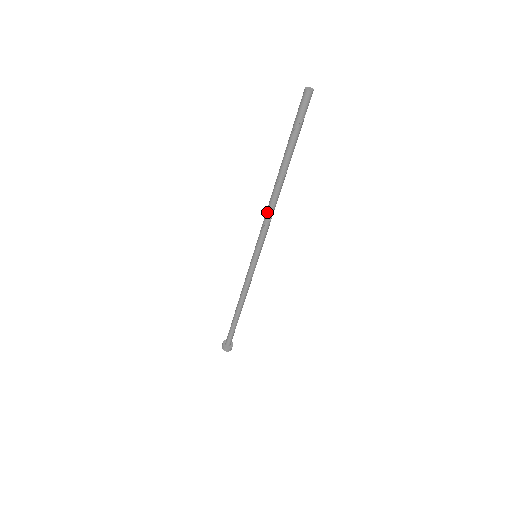
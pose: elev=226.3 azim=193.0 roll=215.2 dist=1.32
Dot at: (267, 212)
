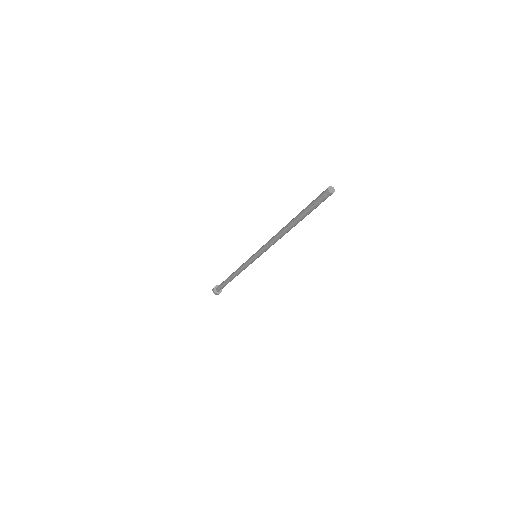
Dot at: (273, 237)
